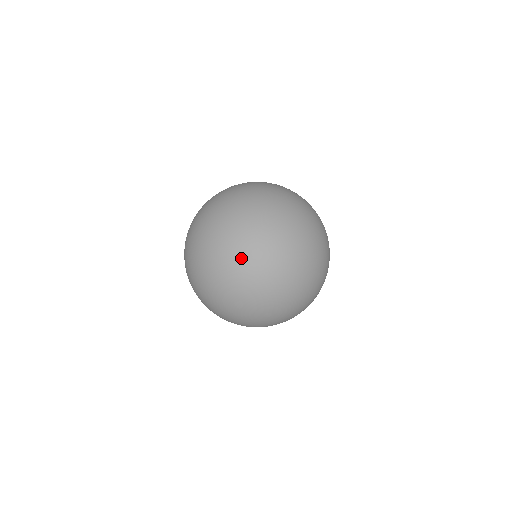
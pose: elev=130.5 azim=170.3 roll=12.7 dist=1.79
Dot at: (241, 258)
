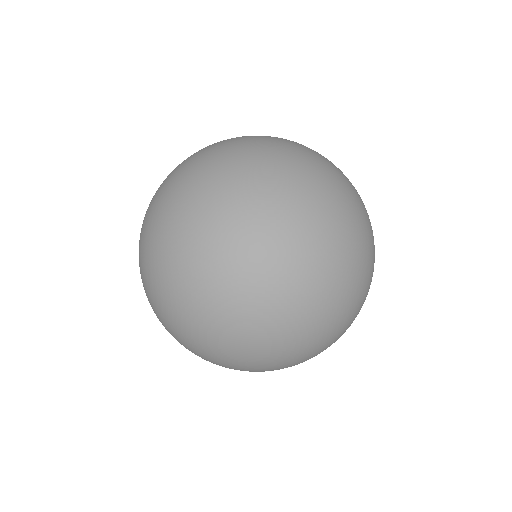
Dot at: (168, 198)
